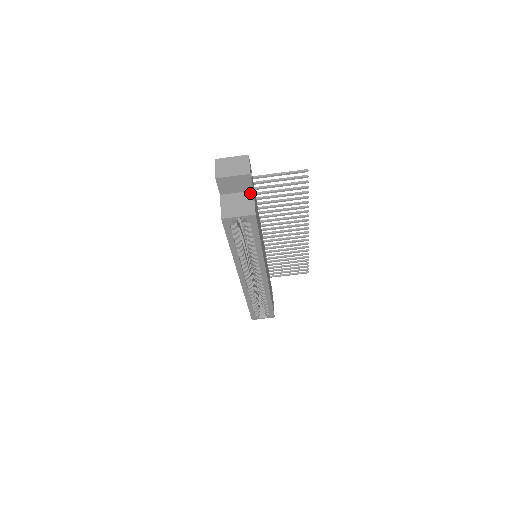
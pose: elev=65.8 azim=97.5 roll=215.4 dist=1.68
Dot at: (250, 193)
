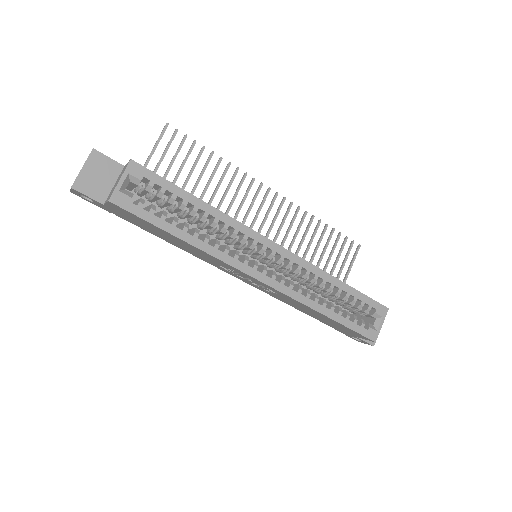
Dot at: (122, 169)
